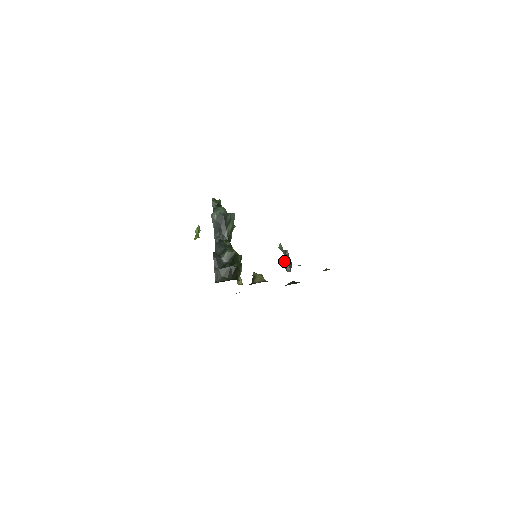
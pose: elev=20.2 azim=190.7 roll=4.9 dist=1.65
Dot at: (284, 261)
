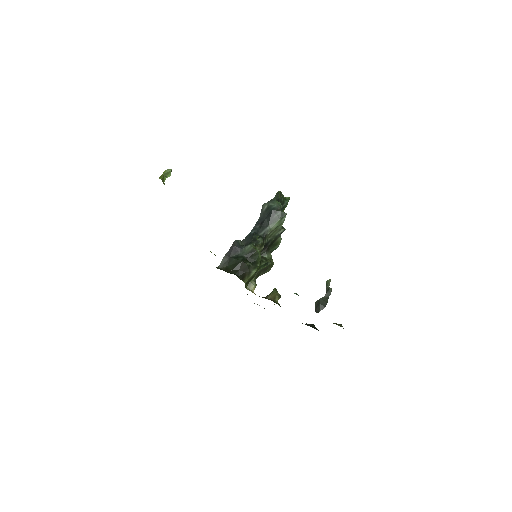
Dot at: (320, 298)
